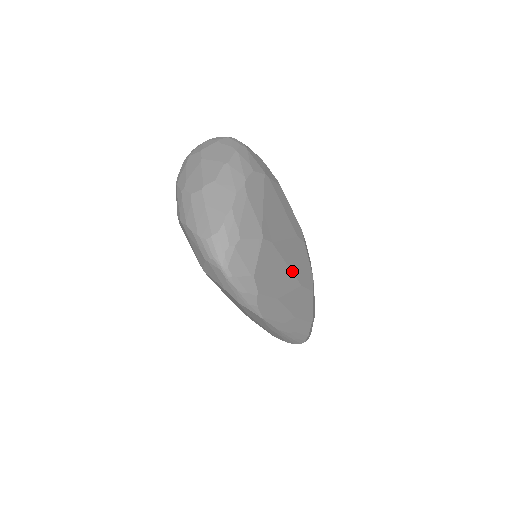
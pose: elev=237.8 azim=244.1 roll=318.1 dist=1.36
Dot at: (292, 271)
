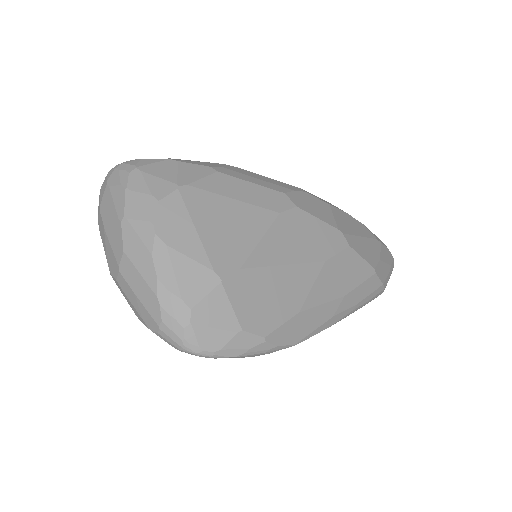
Dot at: (298, 262)
